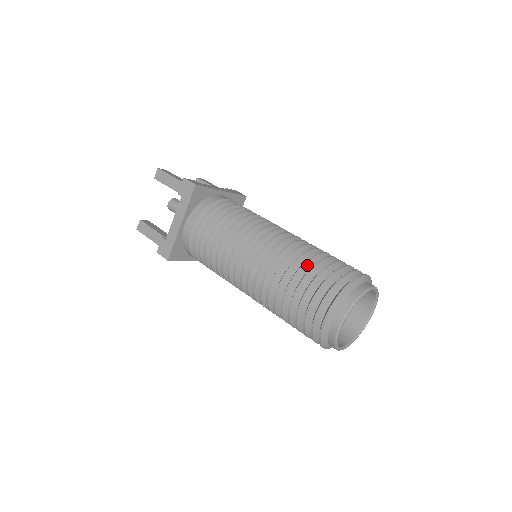
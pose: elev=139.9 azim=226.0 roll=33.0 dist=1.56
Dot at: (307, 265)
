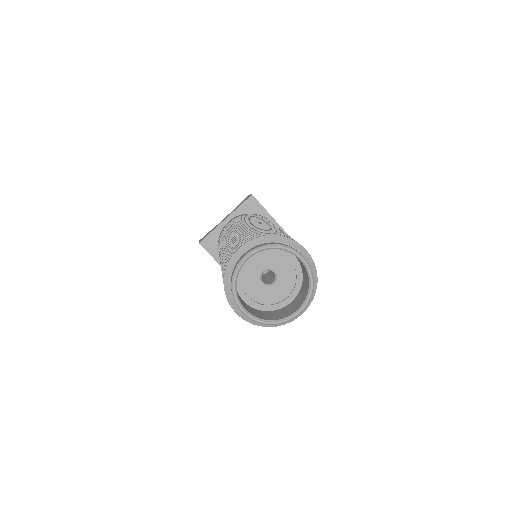
Dot at: occluded
